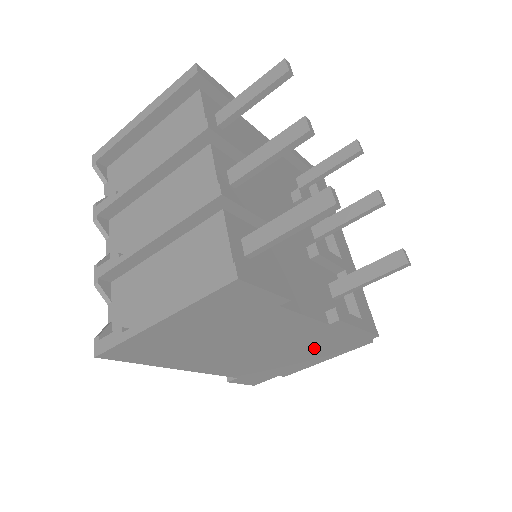
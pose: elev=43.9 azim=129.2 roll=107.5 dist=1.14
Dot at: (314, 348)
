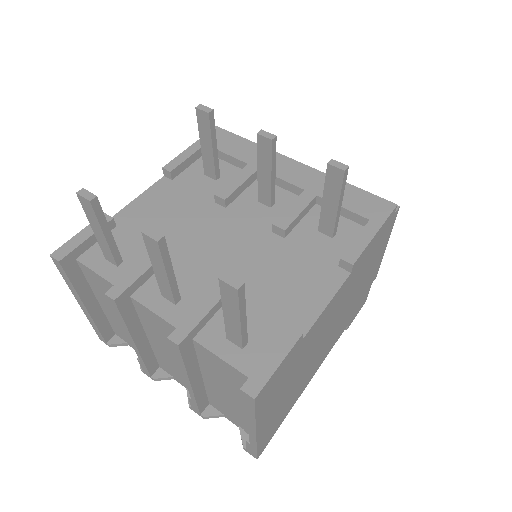
Dot at: (366, 269)
